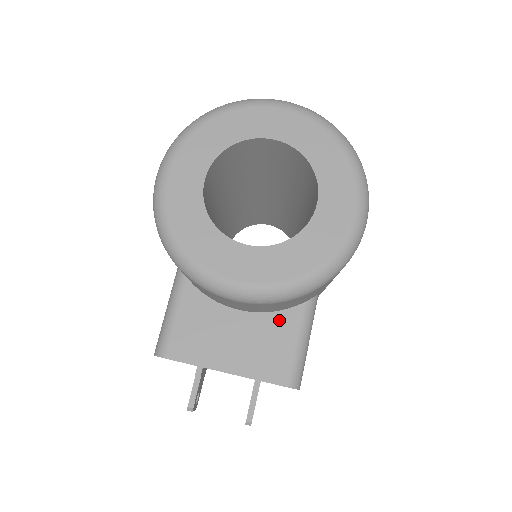
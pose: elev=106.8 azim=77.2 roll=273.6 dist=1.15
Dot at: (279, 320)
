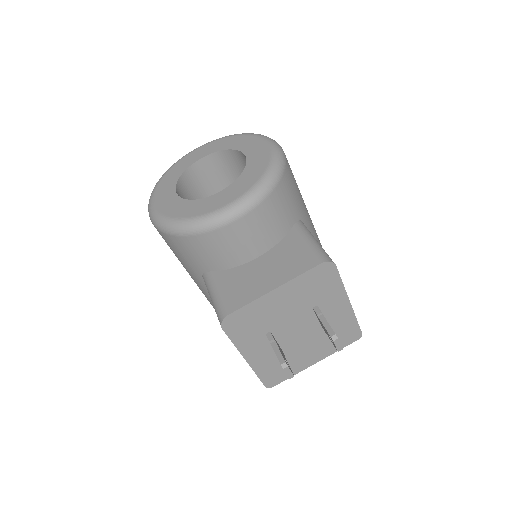
Dot at: (286, 242)
